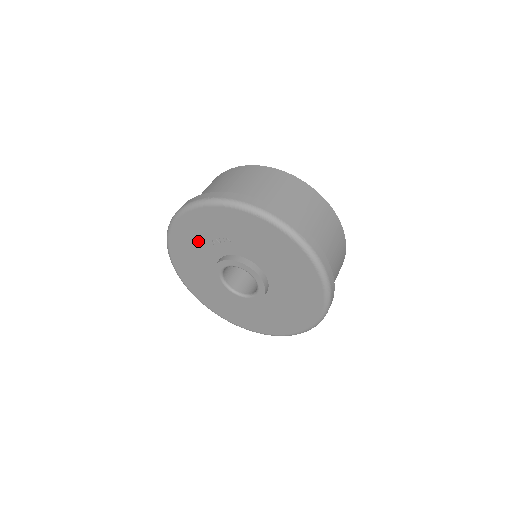
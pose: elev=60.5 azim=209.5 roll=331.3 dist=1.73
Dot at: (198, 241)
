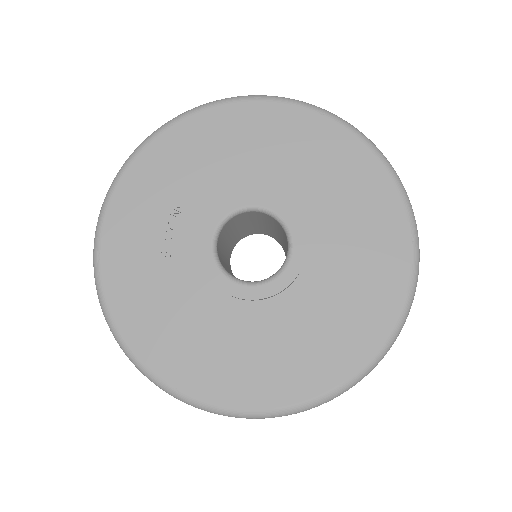
Dot at: (152, 271)
